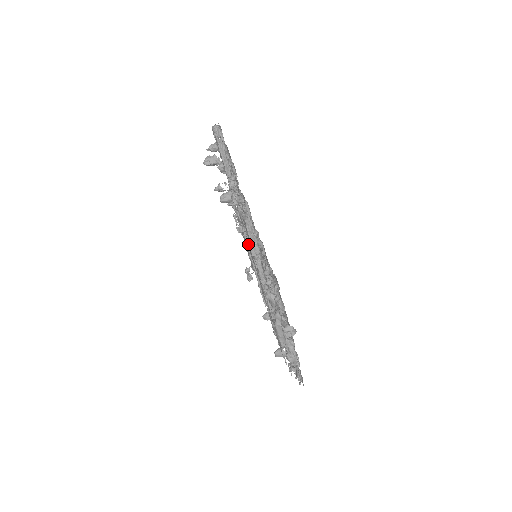
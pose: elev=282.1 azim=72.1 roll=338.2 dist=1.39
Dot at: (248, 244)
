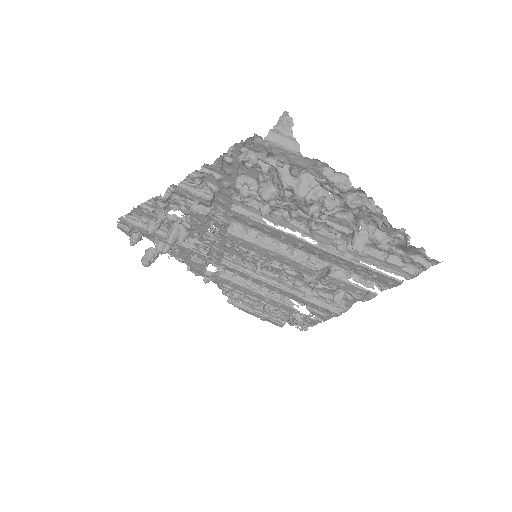
Dot at: (225, 234)
